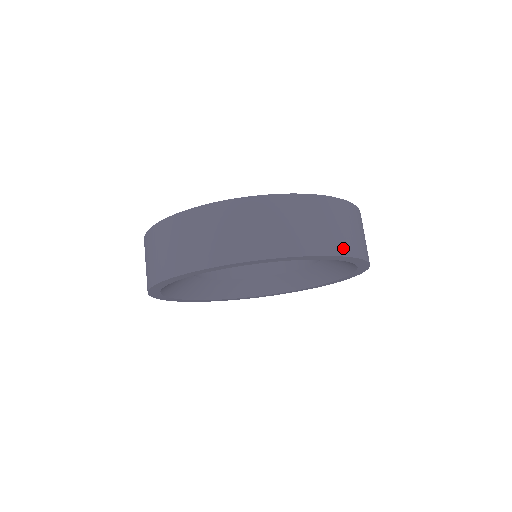
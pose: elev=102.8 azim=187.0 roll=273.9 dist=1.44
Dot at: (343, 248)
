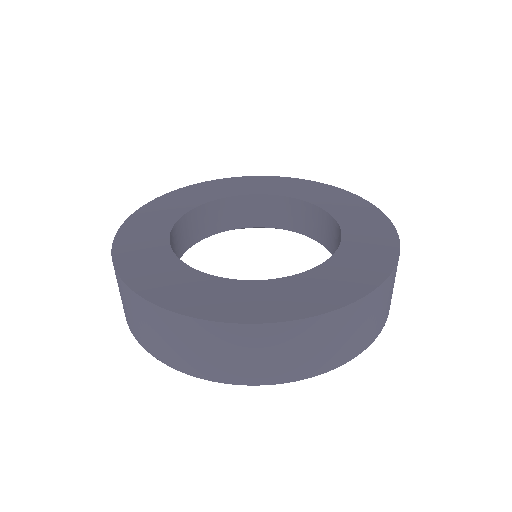
Dot at: (246, 377)
